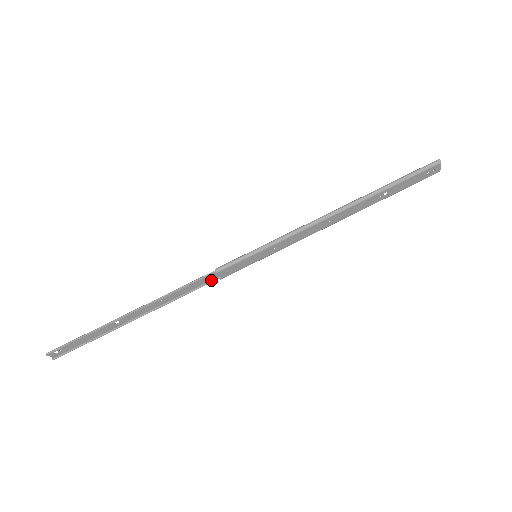
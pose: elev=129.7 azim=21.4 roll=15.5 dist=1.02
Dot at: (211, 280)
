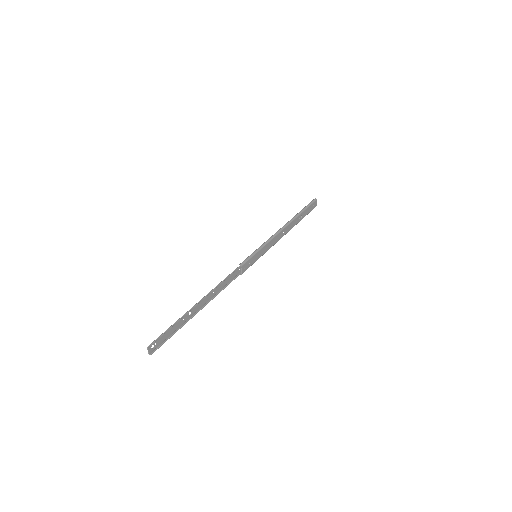
Dot at: (236, 276)
